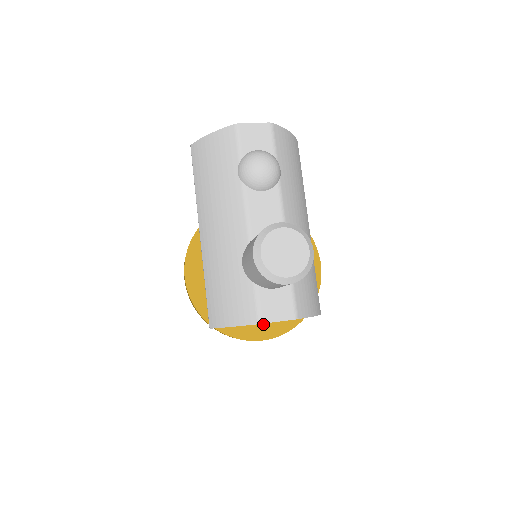
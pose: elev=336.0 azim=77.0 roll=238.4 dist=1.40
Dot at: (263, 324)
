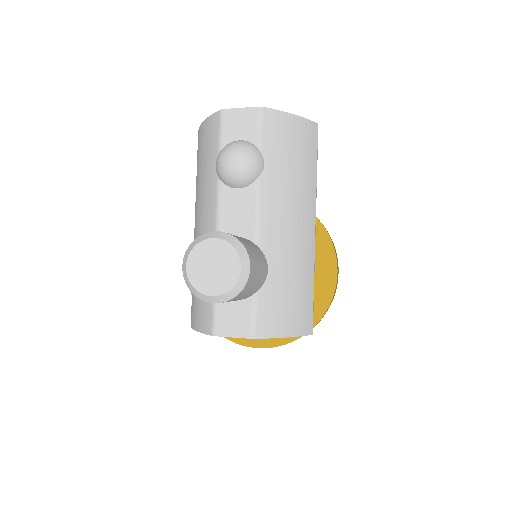
Dot at: occluded
